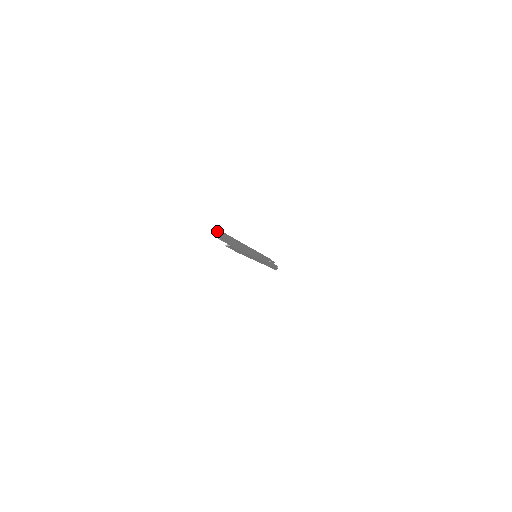
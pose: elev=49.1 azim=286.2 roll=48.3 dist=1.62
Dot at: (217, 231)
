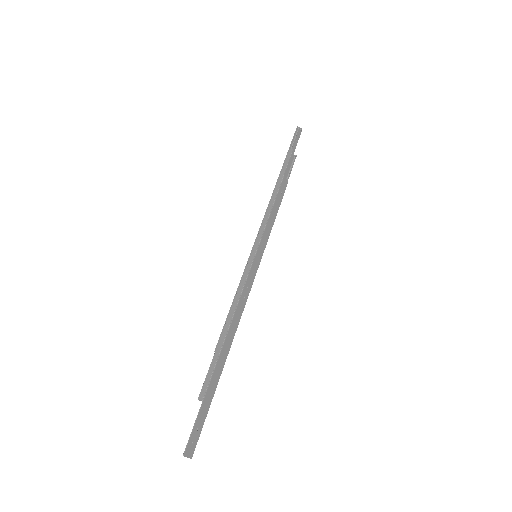
Dot at: (184, 456)
